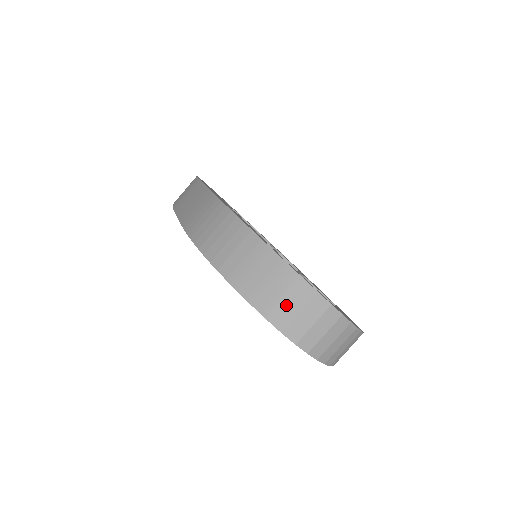
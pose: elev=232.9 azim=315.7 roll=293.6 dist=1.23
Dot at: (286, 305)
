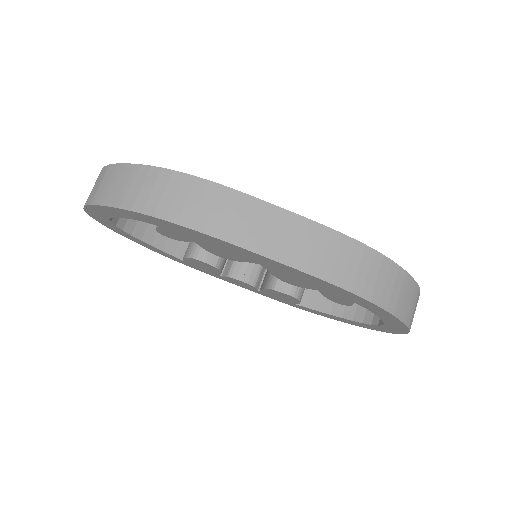
Dot at: (414, 312)
